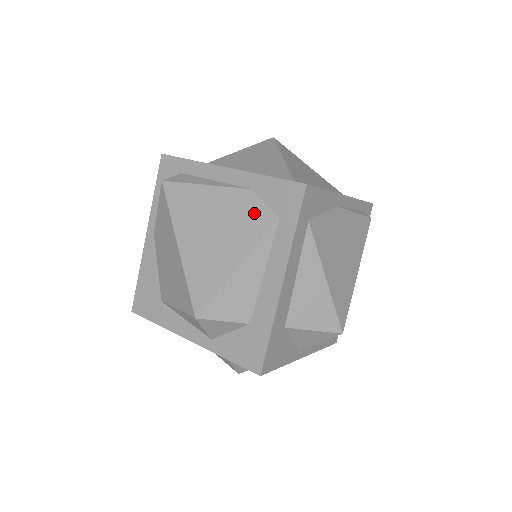
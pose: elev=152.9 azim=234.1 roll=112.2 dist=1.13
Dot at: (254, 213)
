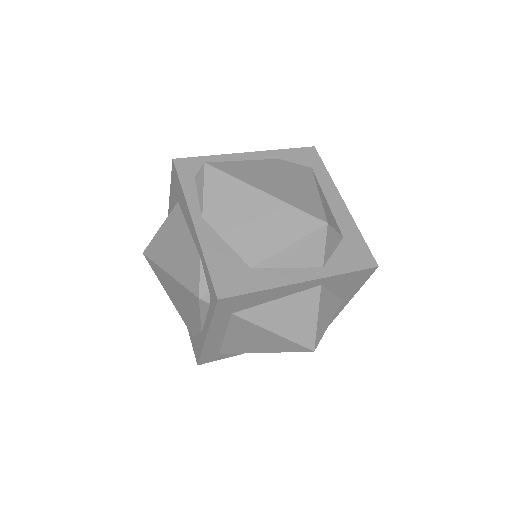
Dot at: (295, 168)
